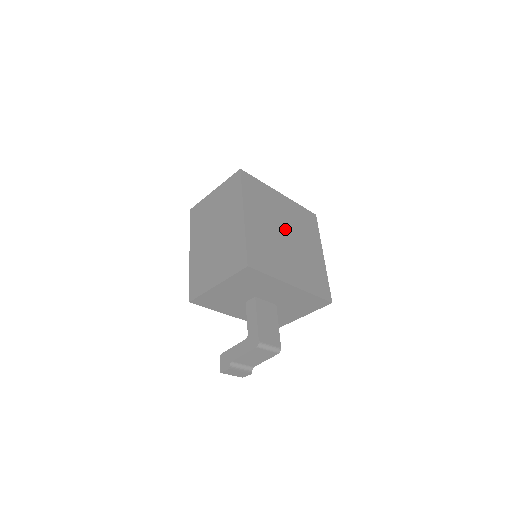
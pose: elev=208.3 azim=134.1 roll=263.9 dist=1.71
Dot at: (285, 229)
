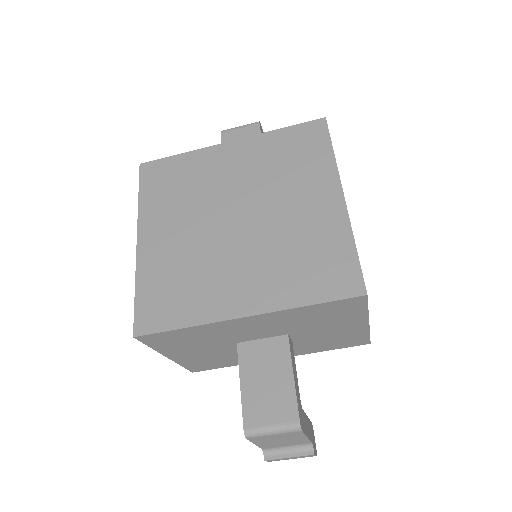
Dot at: (233, 207)
